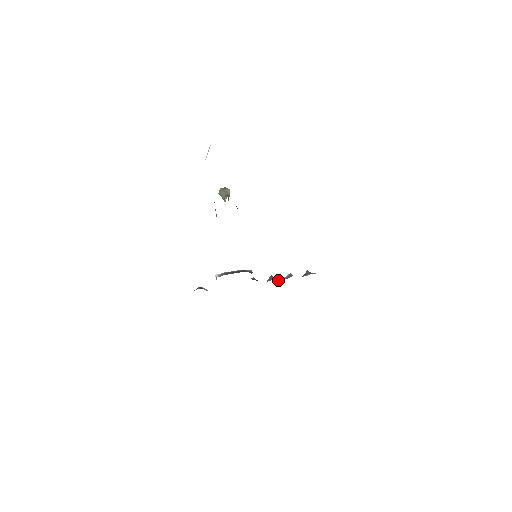
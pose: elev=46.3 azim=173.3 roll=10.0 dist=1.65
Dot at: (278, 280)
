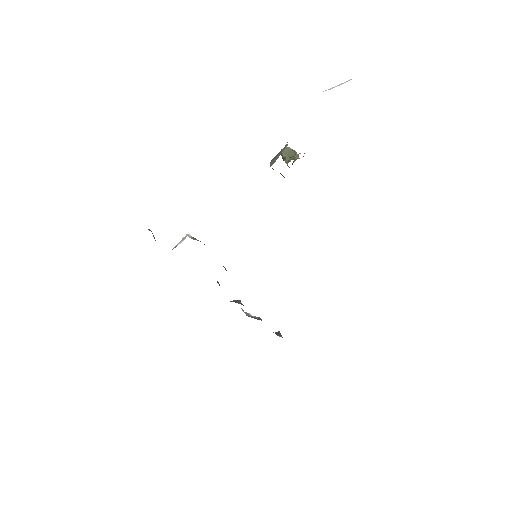
Dot at: occluded
